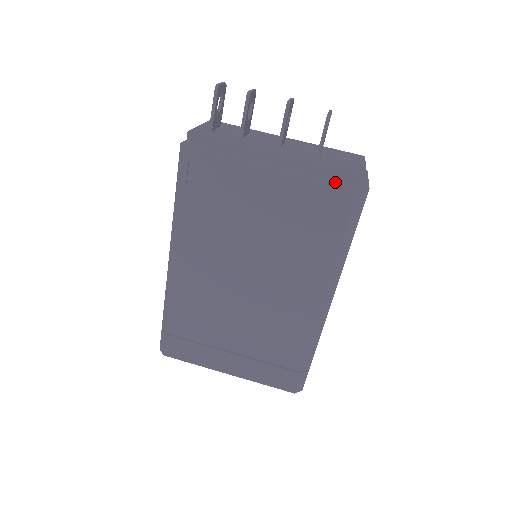
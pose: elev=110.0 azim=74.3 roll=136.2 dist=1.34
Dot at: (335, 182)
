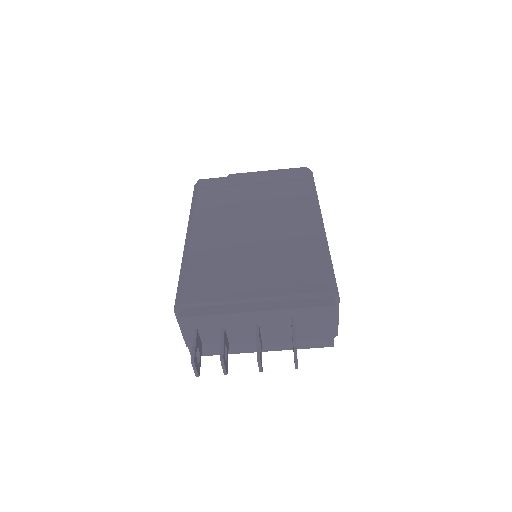
Dot at: occluded
